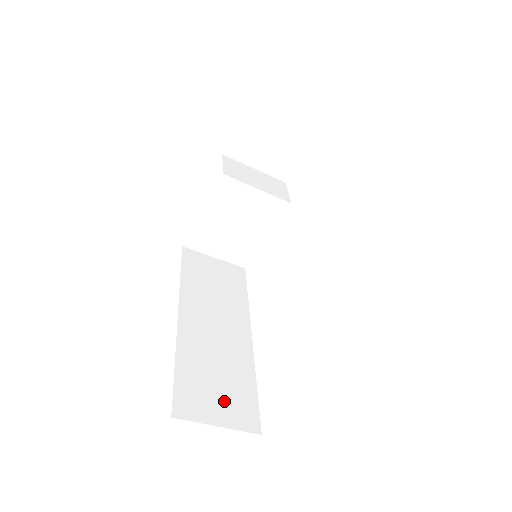
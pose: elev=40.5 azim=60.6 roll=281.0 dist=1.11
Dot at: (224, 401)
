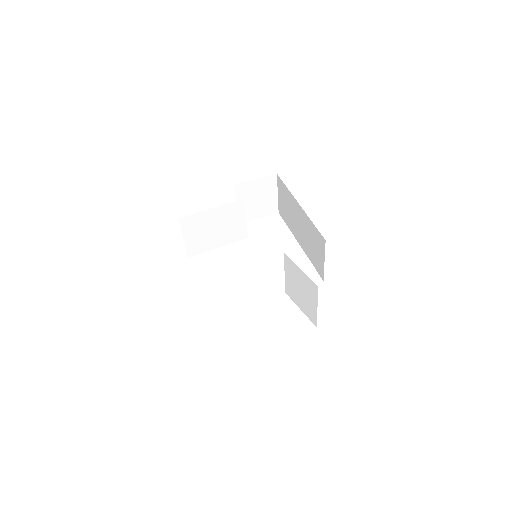
Dot at: occluded
